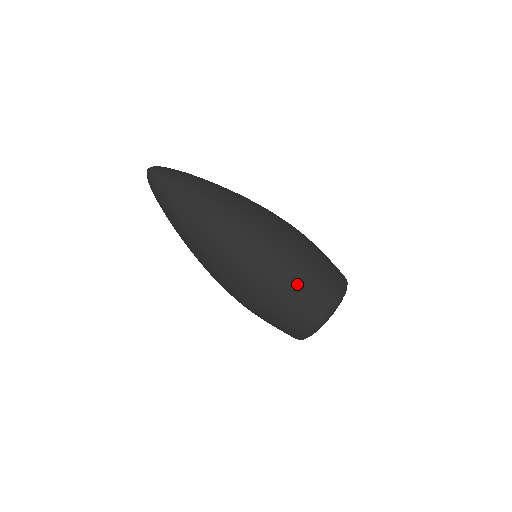
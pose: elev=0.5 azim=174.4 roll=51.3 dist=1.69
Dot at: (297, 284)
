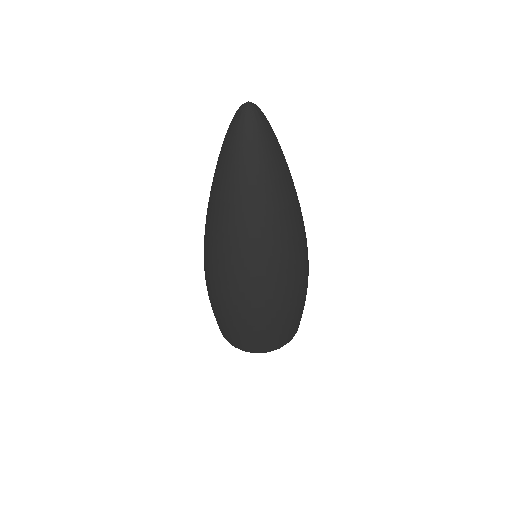
Dot at: (298, 312)
